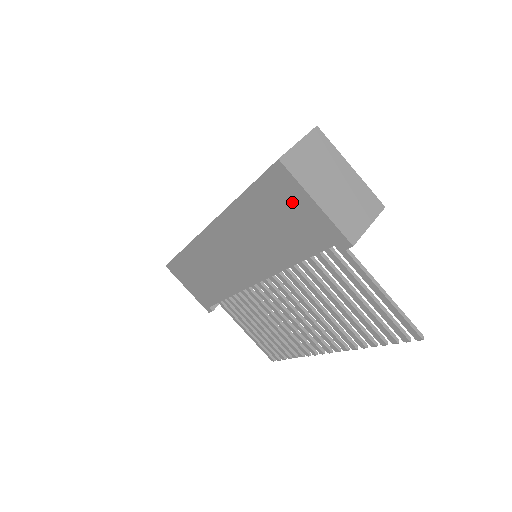
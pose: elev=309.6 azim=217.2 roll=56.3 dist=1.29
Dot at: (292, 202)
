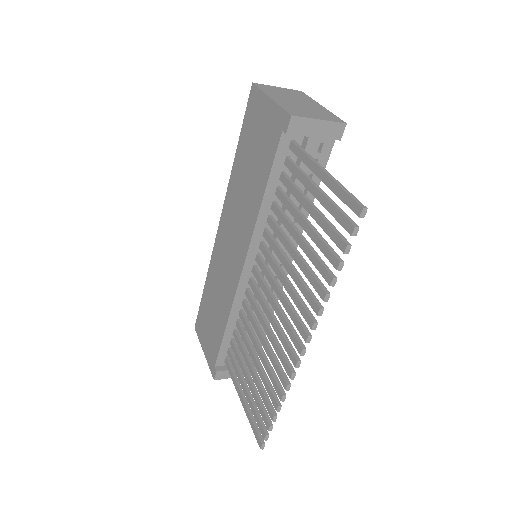
Dot at: (259, 116)
